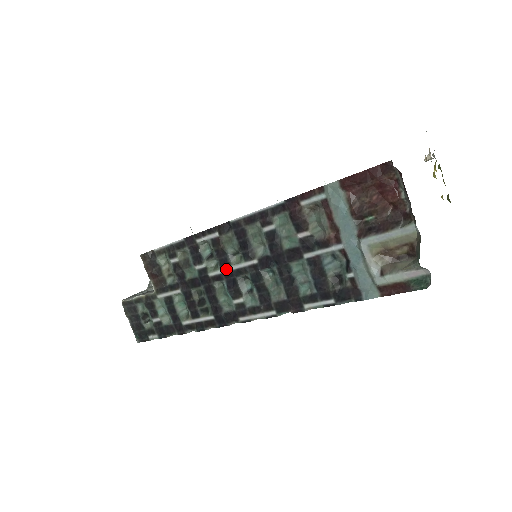
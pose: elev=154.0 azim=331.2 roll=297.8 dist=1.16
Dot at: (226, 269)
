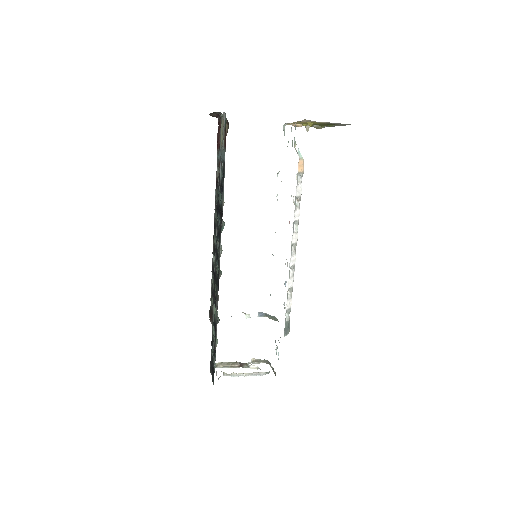
Dot at: (215, 253)
